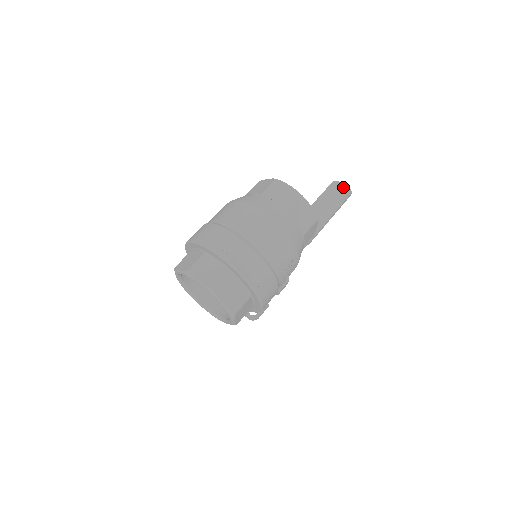
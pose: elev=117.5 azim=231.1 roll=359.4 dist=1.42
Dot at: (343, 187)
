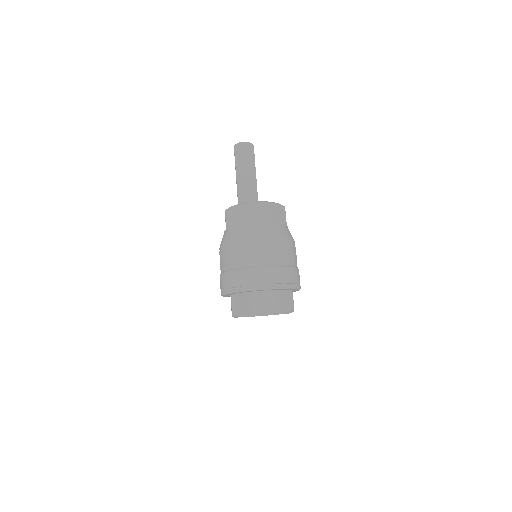
Dot at: (245, 145)
